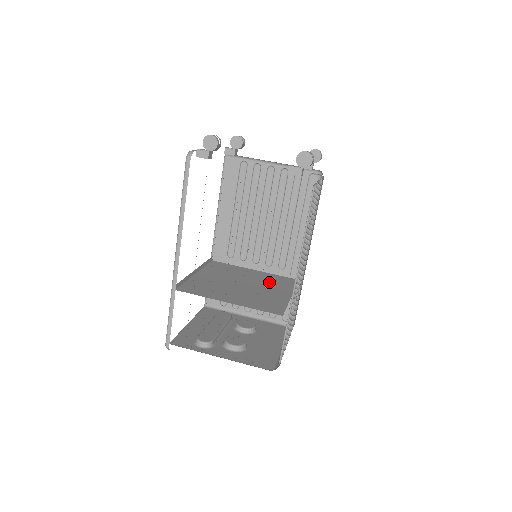
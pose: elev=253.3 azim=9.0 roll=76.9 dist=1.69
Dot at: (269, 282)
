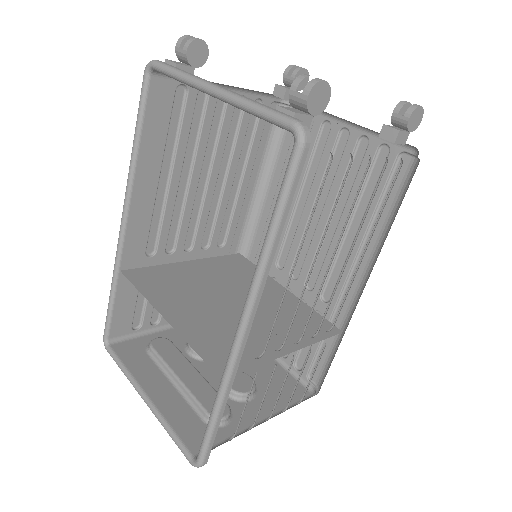
Dot at: (236, 277)
